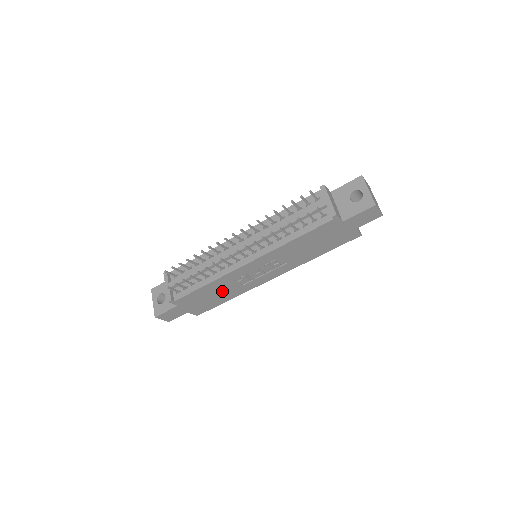
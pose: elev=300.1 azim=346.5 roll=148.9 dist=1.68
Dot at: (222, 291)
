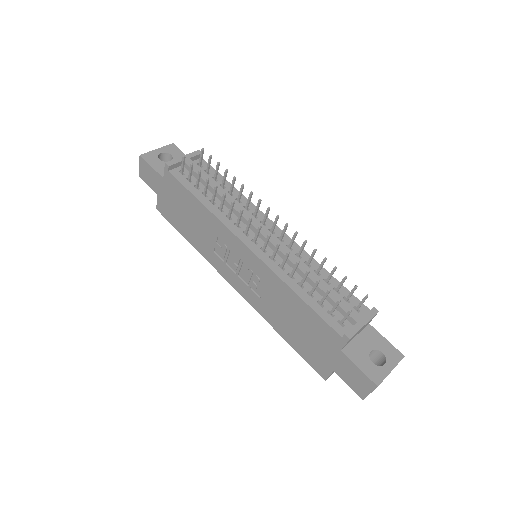
Dot at: (199, 227)
